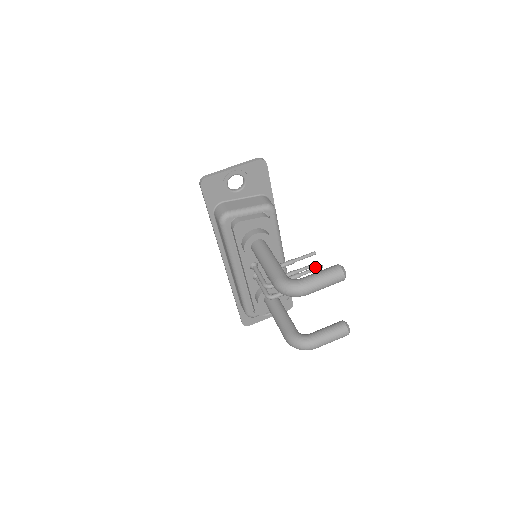
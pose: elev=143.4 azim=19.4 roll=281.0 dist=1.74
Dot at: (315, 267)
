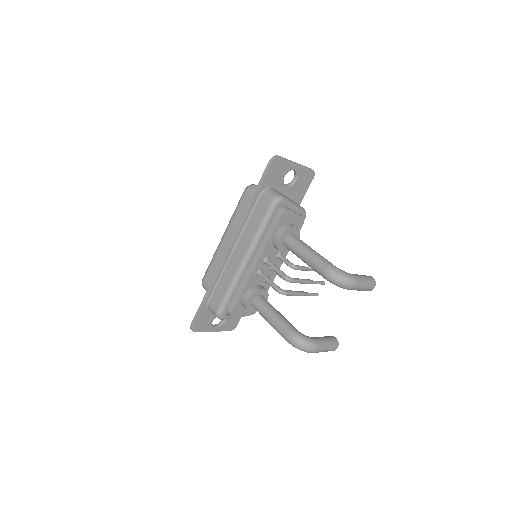
Dot at: (321, 281)
